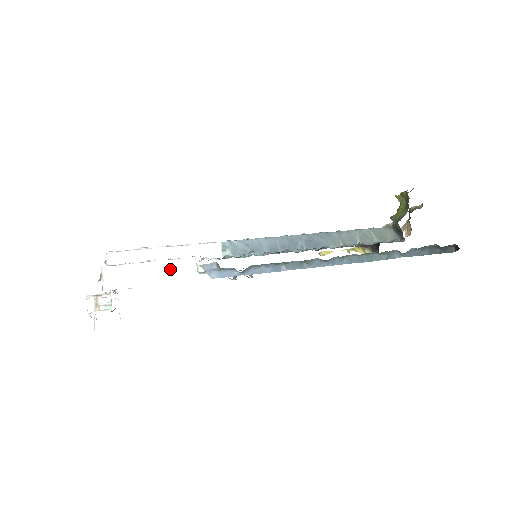
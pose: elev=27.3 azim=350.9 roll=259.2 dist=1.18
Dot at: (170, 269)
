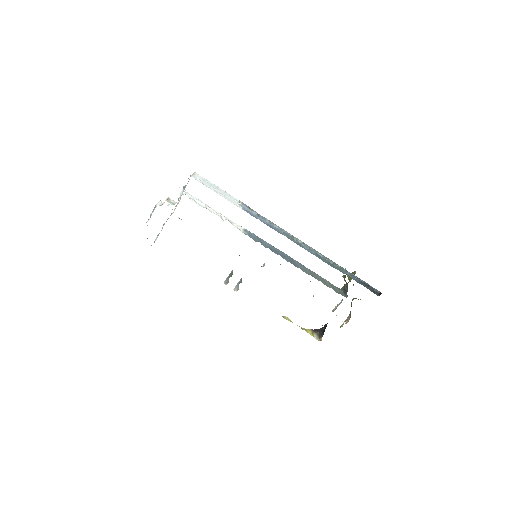
Dot at: (225, 194)
